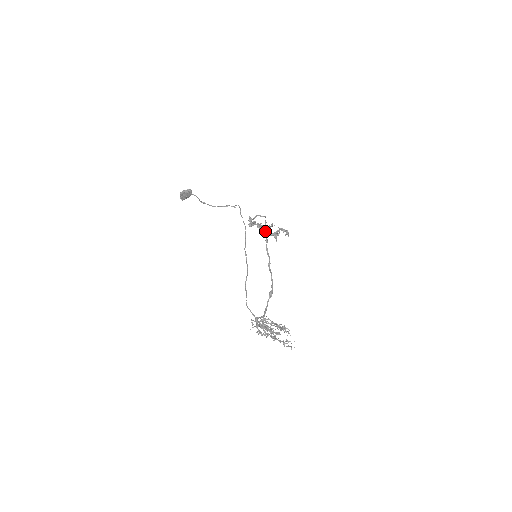
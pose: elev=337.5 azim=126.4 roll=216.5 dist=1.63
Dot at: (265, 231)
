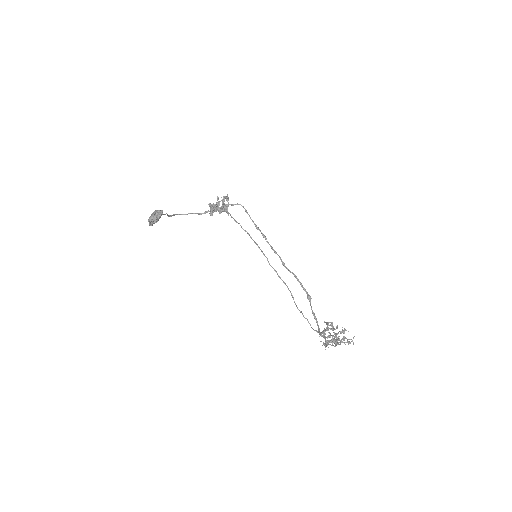
Dot at: (254, 224)
